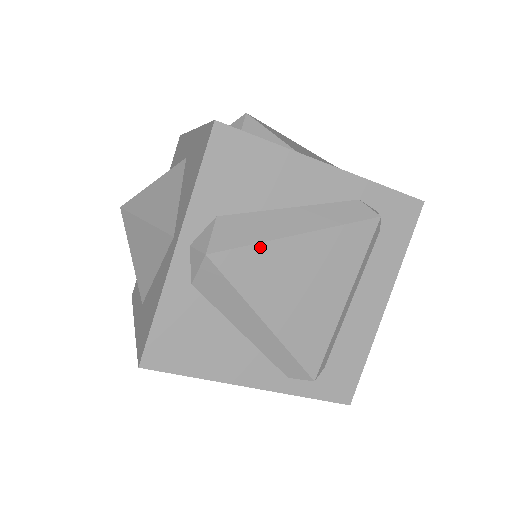
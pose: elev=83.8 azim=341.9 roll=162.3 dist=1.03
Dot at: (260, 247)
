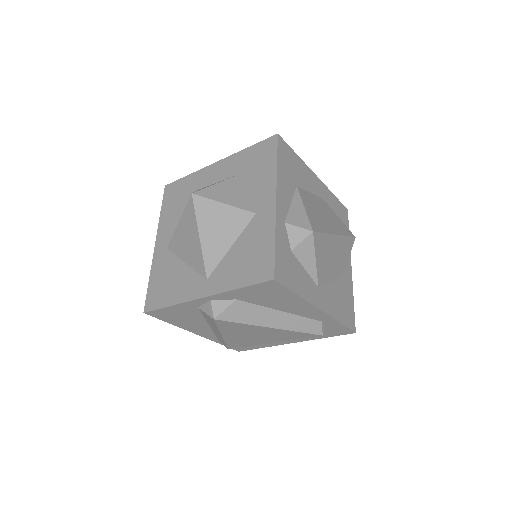
Dot at: (246, 325)
